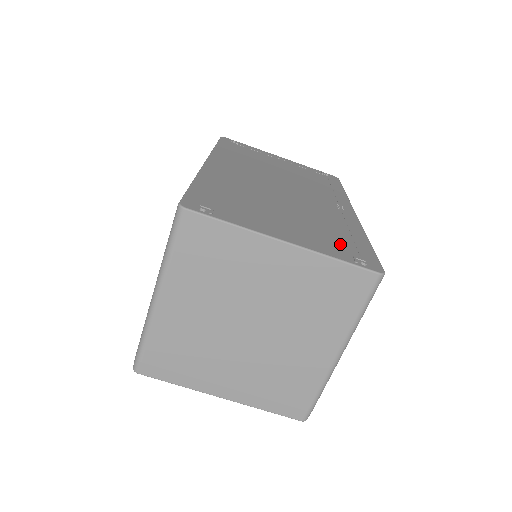
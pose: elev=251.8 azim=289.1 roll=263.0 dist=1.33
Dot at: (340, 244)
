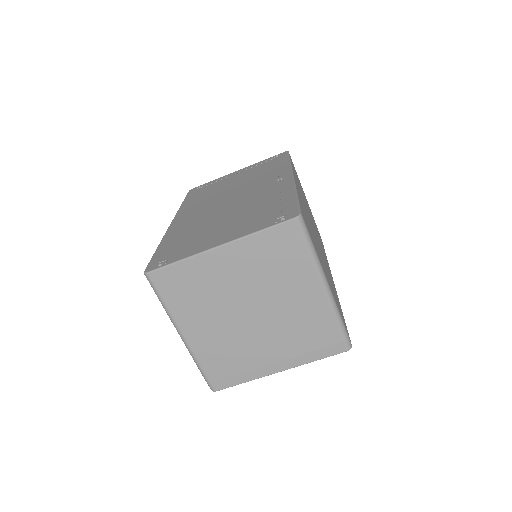
Dot at: (267, 216)
